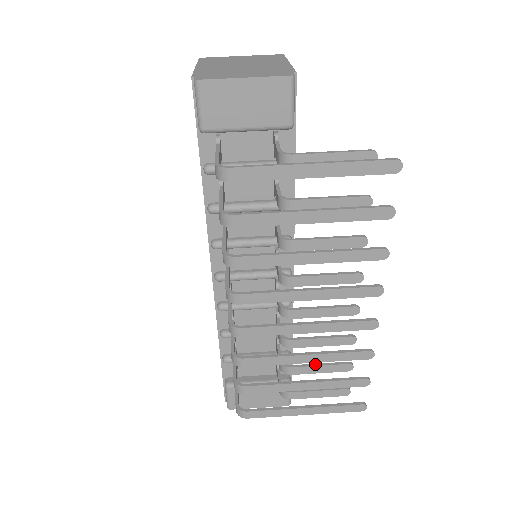
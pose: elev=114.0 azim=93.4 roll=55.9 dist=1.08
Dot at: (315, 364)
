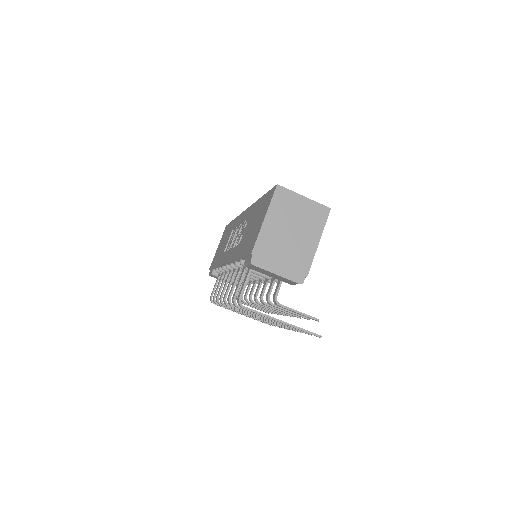
Dot at: occluded
